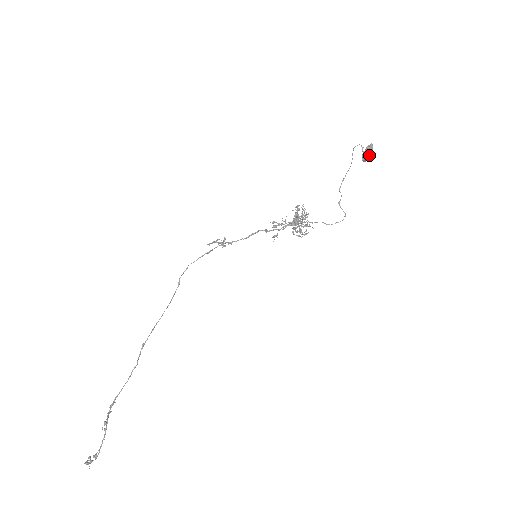
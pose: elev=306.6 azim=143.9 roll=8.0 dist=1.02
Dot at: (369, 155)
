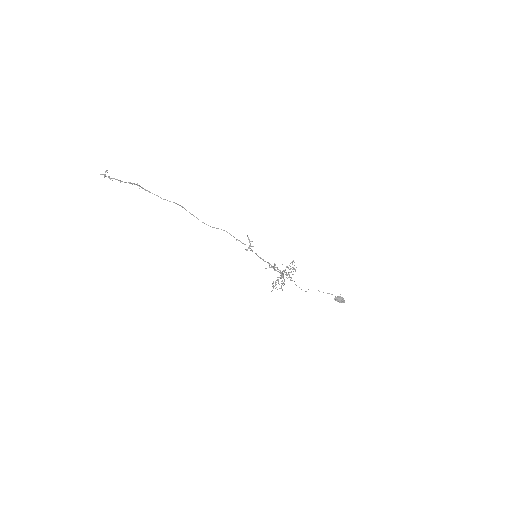
Dot at: (340, 298)
